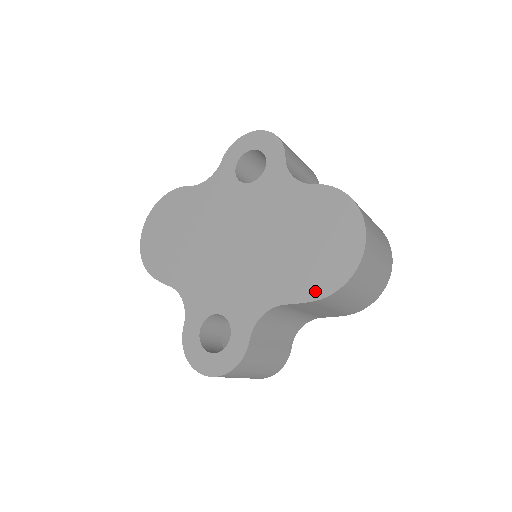
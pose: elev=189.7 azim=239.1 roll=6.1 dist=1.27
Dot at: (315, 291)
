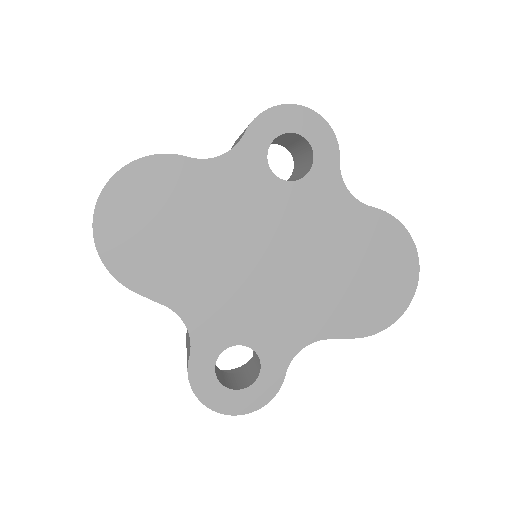
Dot at: (364, 328)
